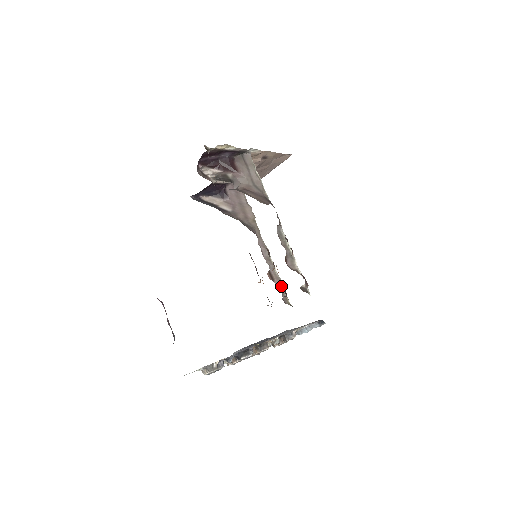
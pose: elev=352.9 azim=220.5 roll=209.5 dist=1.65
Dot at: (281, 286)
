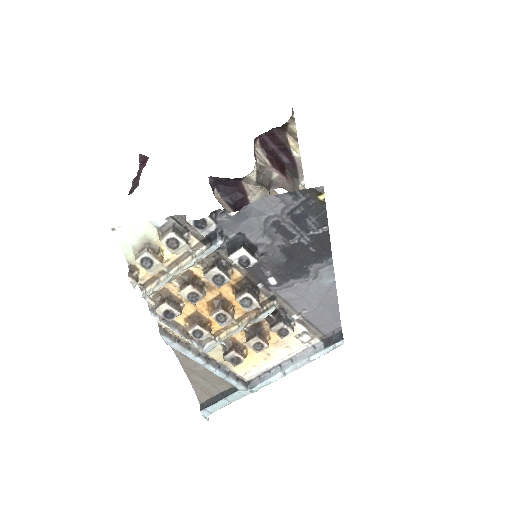
Dot at: occluded
